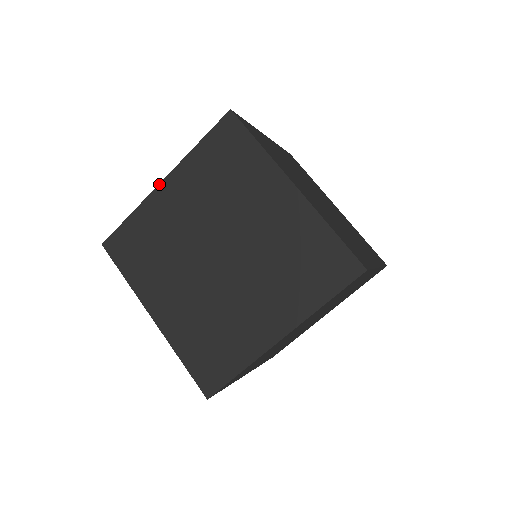
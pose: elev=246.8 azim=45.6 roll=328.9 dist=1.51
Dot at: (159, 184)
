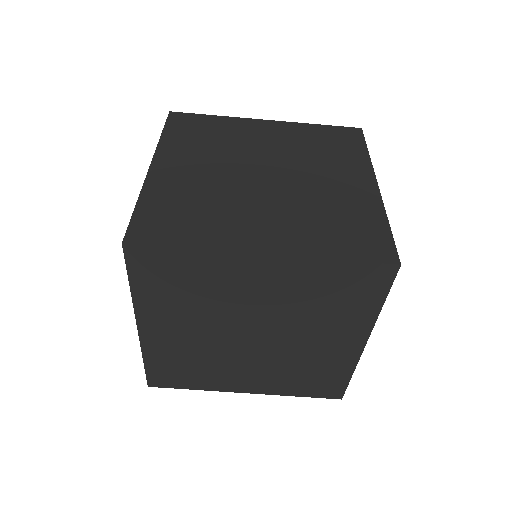
Dot at: (262, 119)
